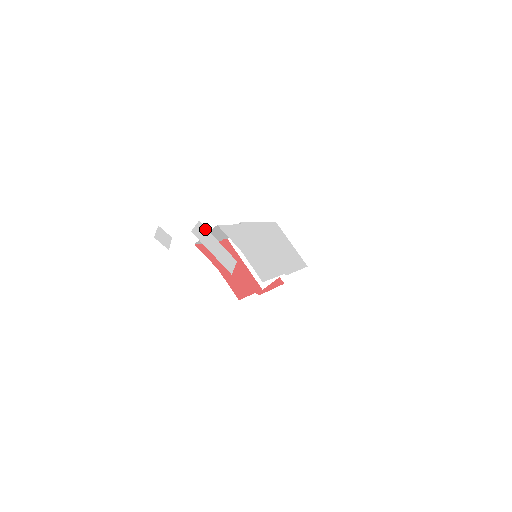
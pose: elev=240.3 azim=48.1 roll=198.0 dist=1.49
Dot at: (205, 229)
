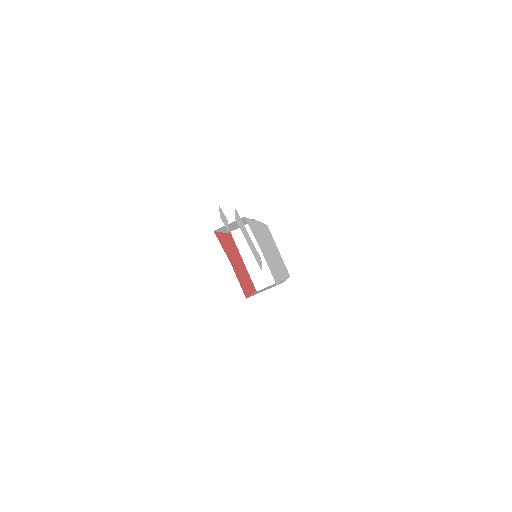
Dot at: (240, 219)
